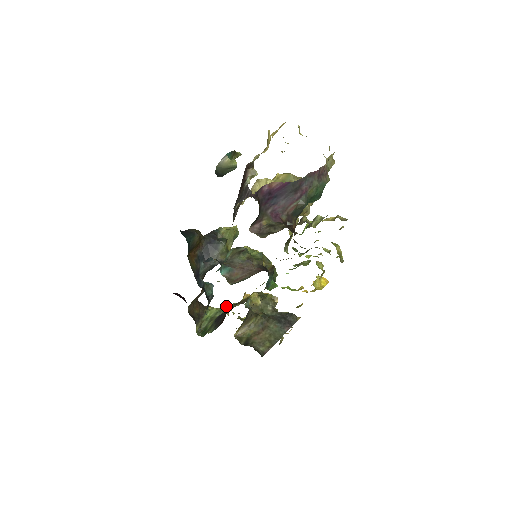
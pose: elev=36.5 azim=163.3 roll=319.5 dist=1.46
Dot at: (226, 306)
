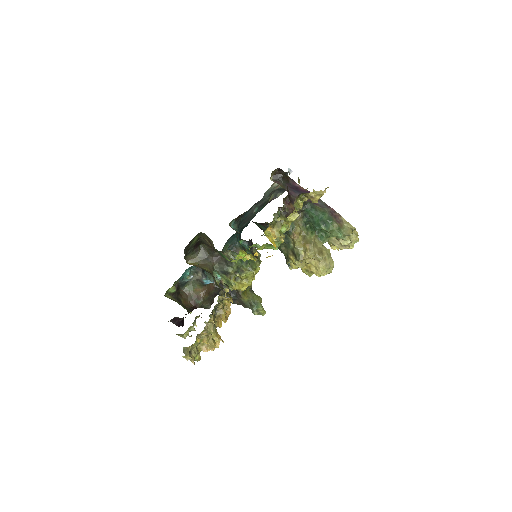
Dot at: occluded
